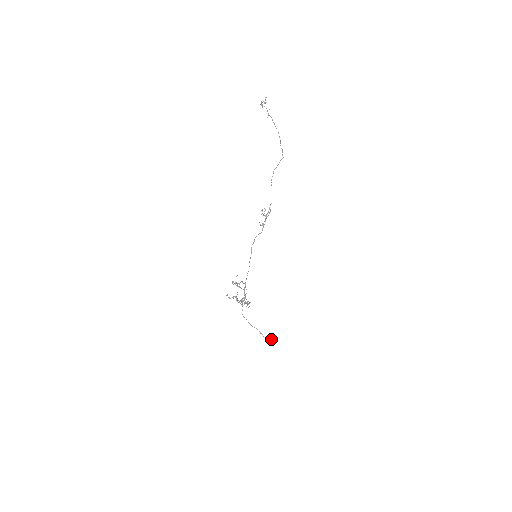
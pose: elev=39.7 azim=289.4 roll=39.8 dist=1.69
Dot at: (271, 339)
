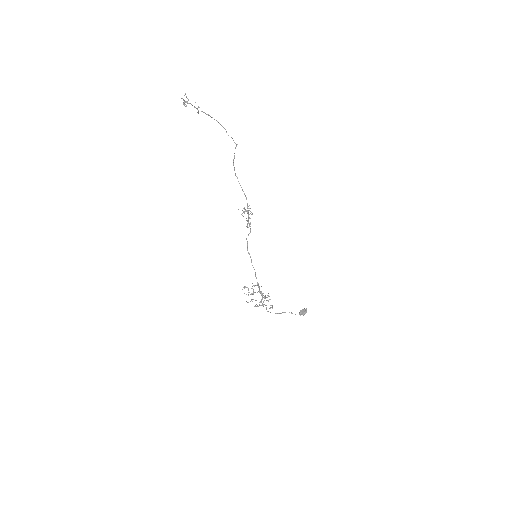
Dot at: (303, 311)
